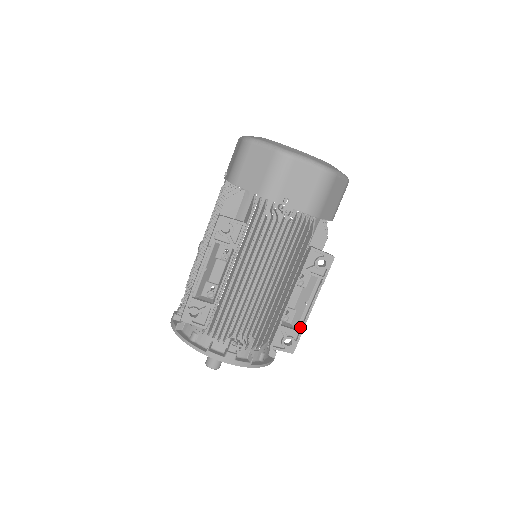
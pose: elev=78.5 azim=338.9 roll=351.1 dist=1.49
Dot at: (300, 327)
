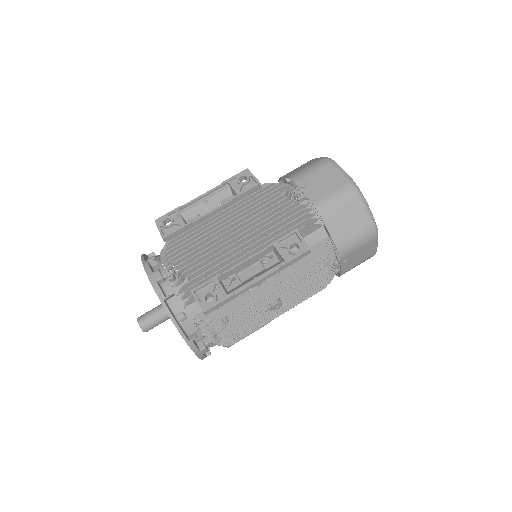
Dot at: (232, 295)
